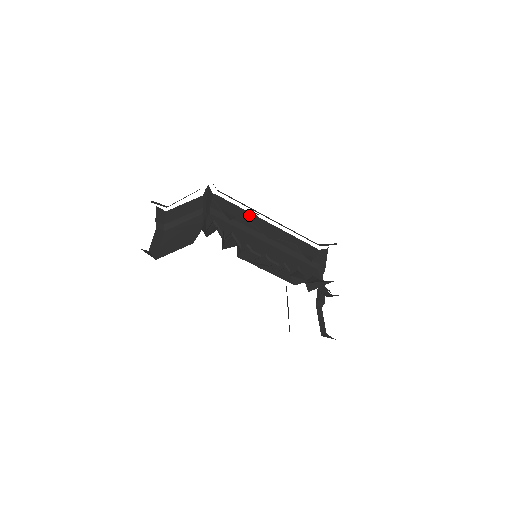
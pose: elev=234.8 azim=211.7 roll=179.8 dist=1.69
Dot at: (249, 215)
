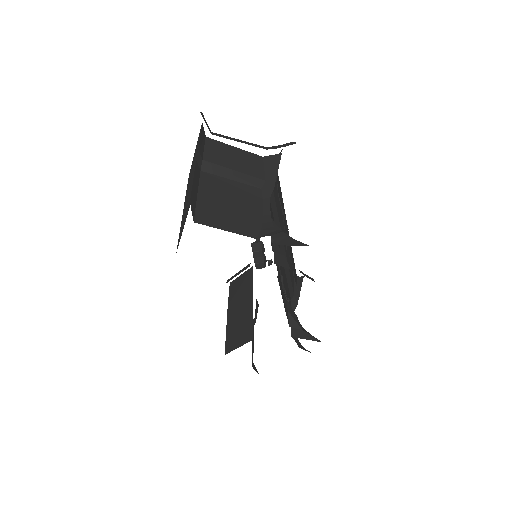
Dot at: (284, 211)
